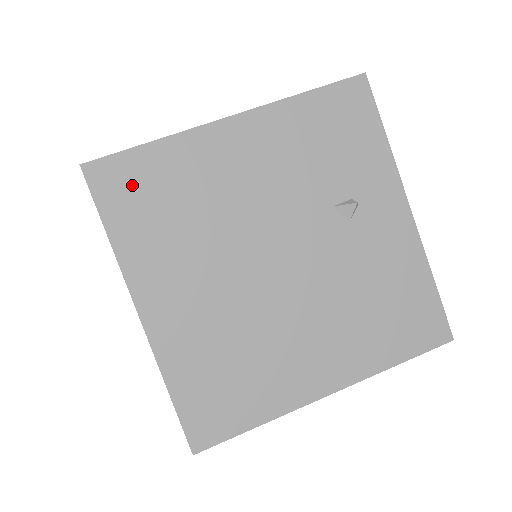
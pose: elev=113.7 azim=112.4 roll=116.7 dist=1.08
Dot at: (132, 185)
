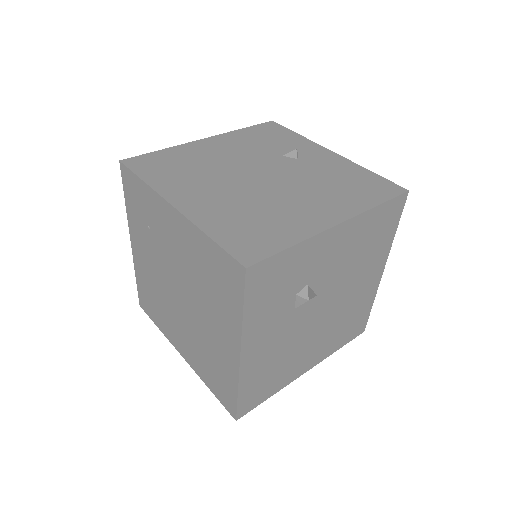
Dot at: (154, 163)
